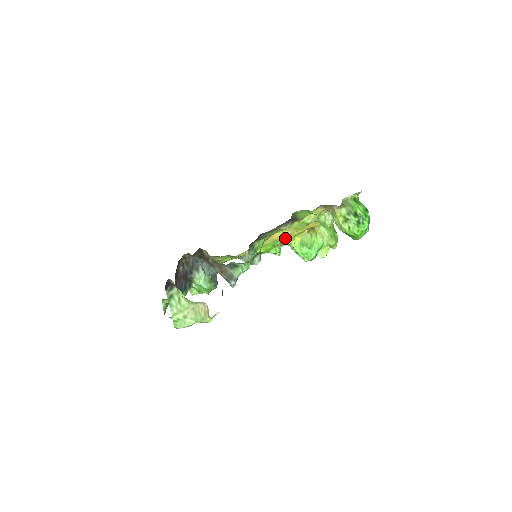
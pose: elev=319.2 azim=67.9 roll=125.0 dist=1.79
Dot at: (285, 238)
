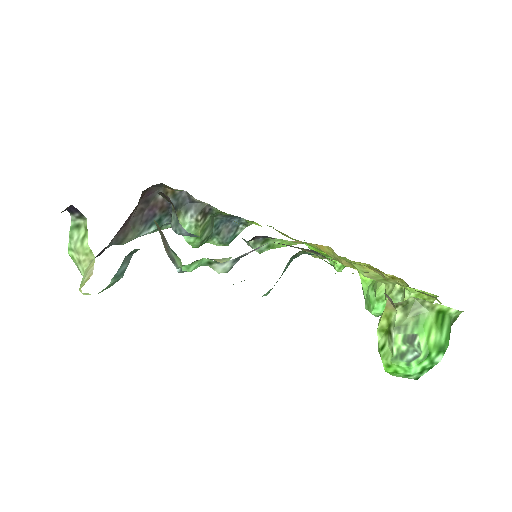
Dot at: occluded
